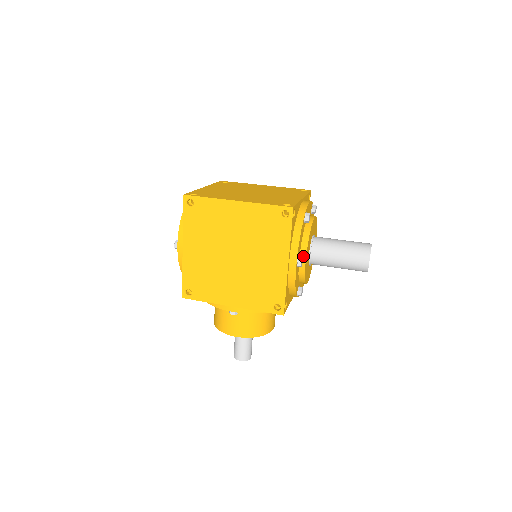
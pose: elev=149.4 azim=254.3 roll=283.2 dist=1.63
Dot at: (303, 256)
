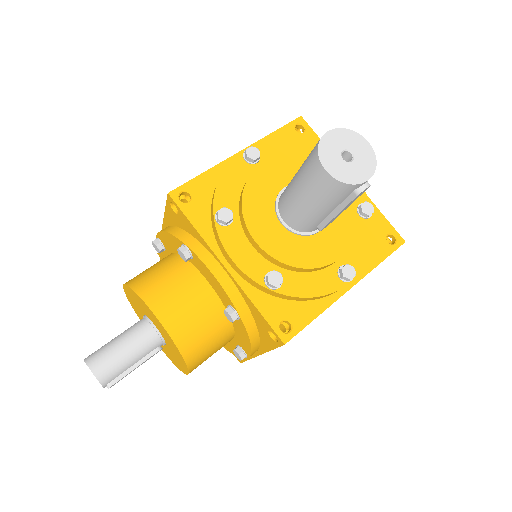
Dot at: (267, 163)
